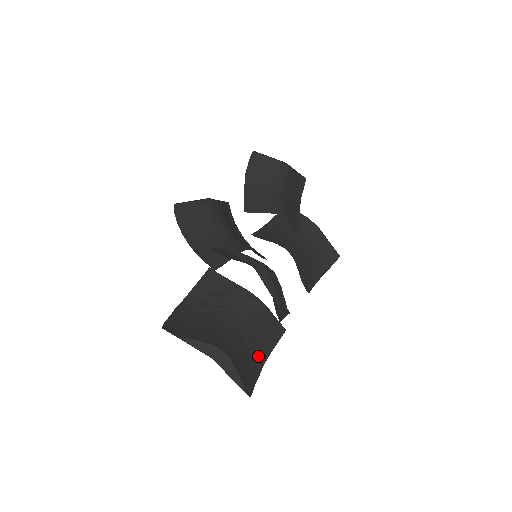
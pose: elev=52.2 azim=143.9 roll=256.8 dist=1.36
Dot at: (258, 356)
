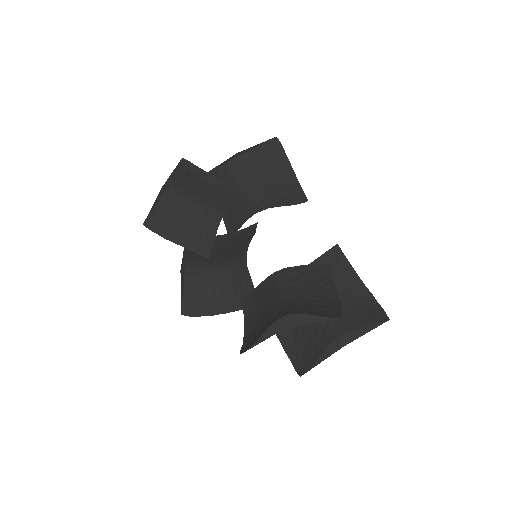
Dot at: (353, 287)
